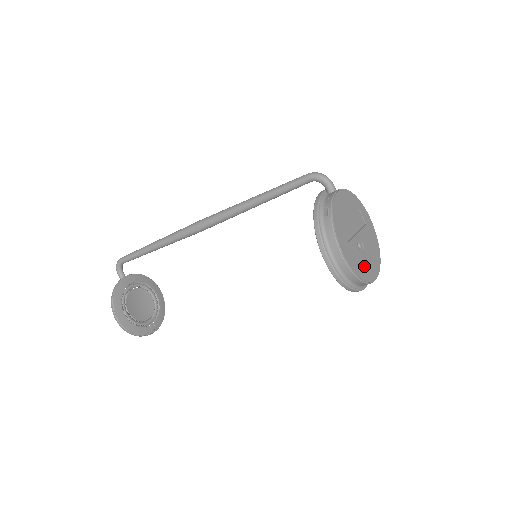
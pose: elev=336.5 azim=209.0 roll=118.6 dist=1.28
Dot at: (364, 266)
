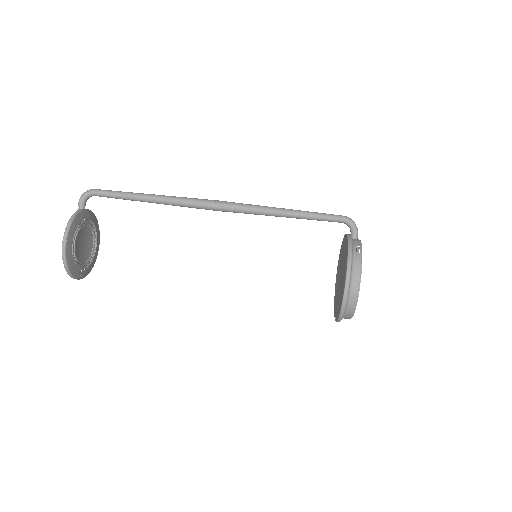
Dot at: occluded
